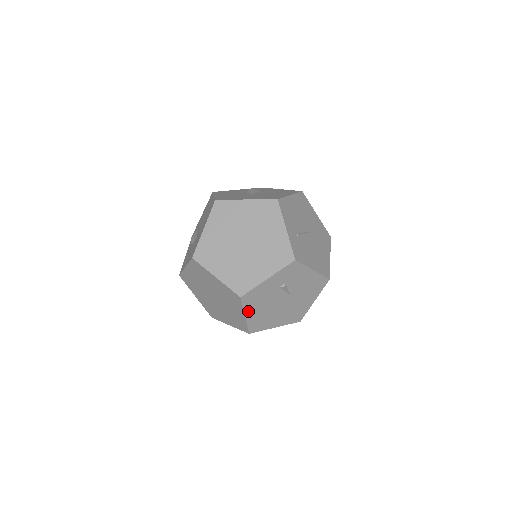
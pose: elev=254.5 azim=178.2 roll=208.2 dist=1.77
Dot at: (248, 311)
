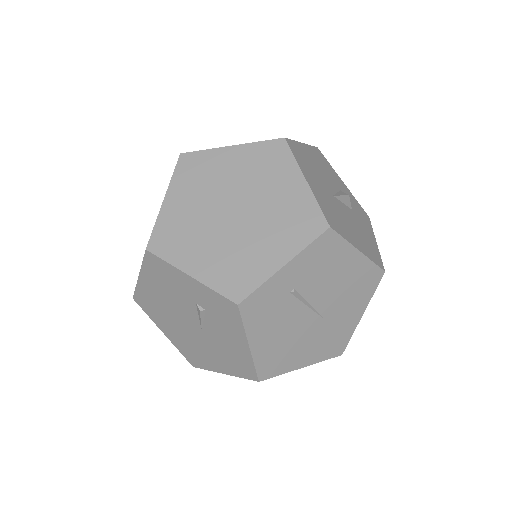
Dot at: (146, 276)
